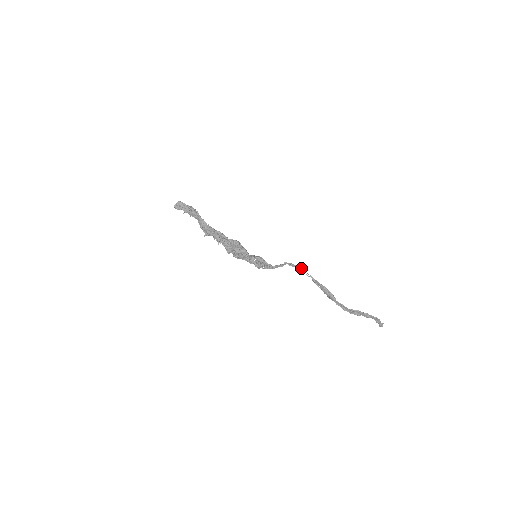
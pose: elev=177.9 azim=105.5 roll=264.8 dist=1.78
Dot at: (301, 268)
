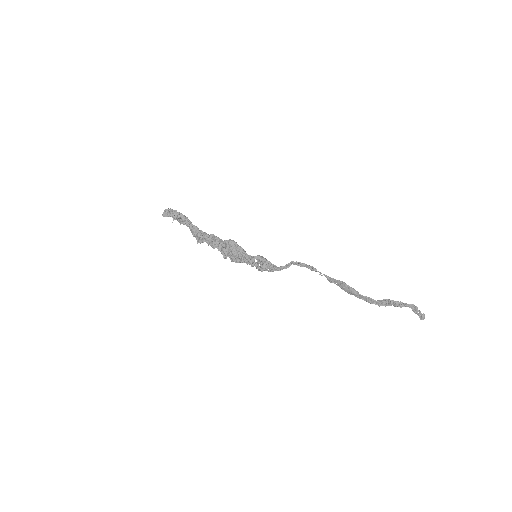
Dot at: (311, 266)
